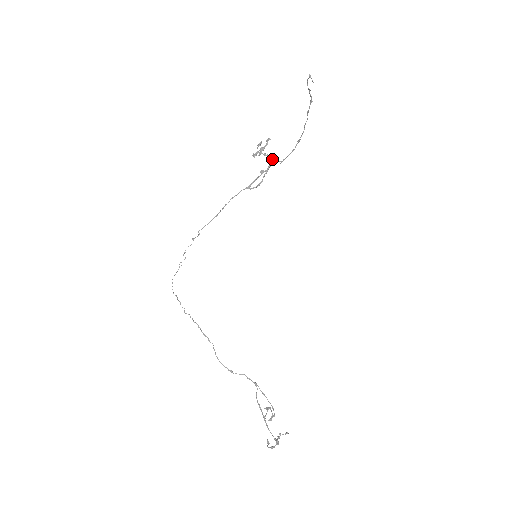
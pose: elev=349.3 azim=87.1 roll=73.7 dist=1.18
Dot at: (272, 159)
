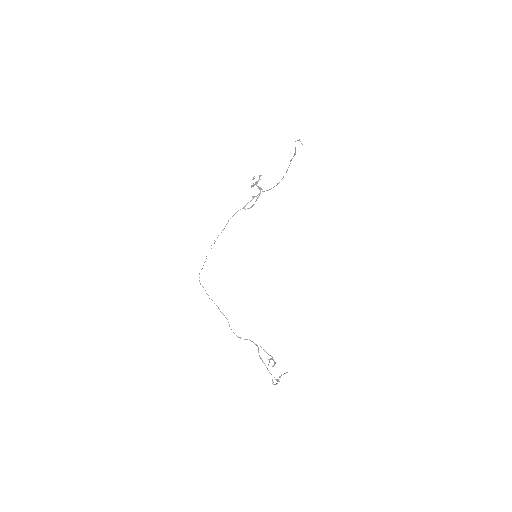
Dot at: (262, 189)
